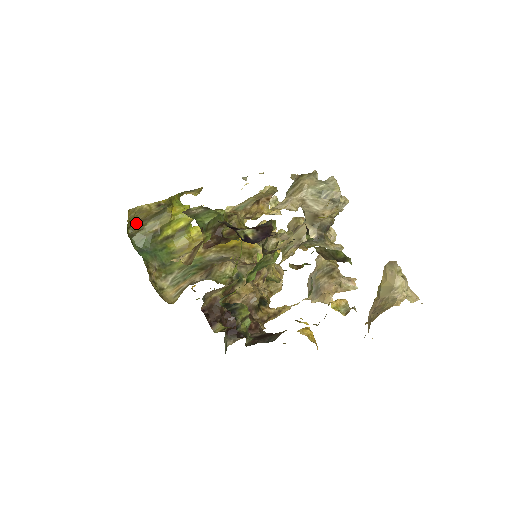
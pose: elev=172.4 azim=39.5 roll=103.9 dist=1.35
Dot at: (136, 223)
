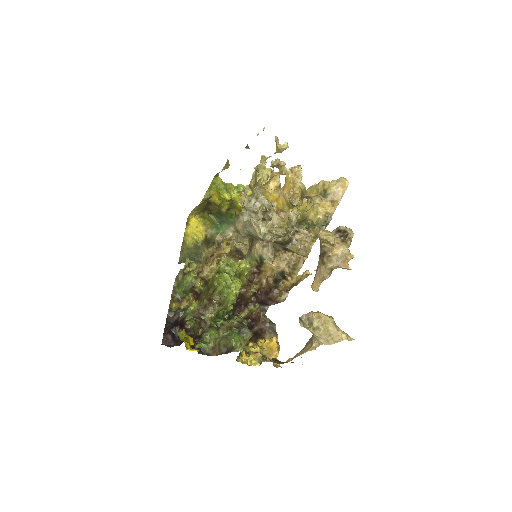
Dot at: (205, 209)
